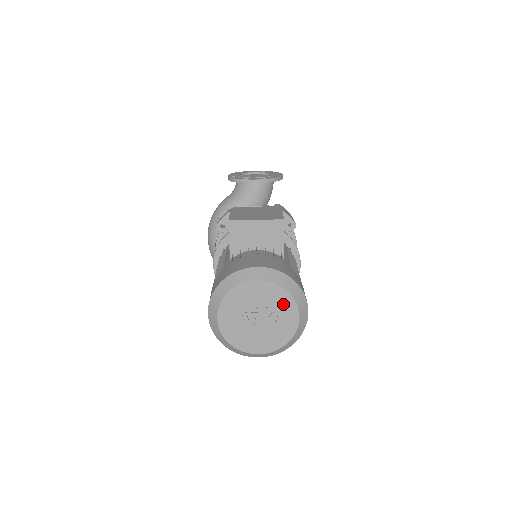
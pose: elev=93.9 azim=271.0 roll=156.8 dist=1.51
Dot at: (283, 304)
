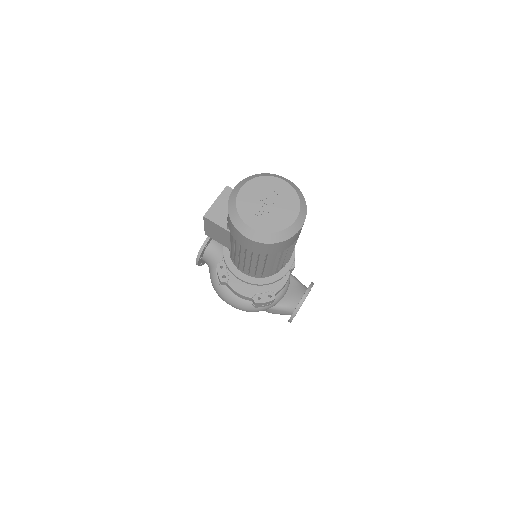
Dot at: (268, 184)
